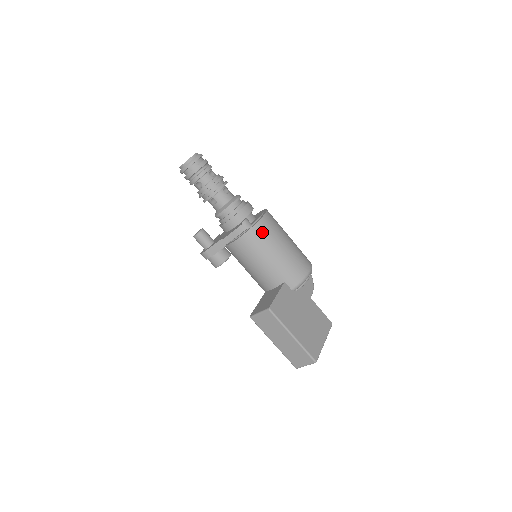
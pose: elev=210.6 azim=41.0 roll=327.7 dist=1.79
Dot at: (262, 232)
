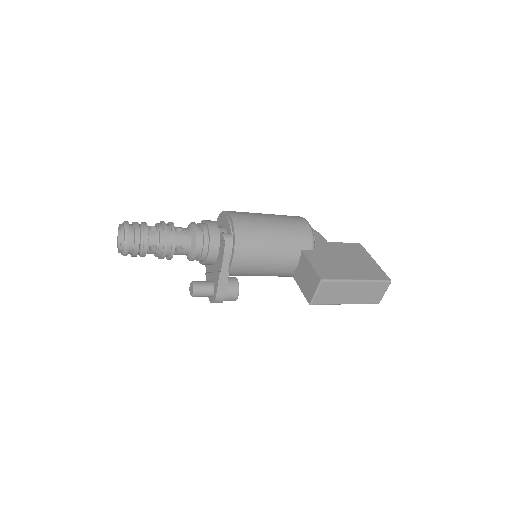
Dot at: (245, 230)
